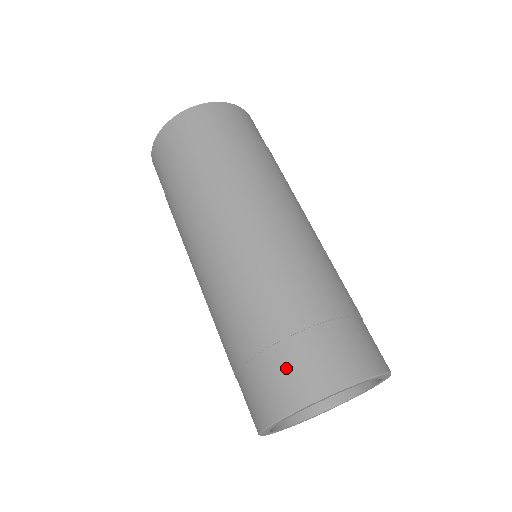
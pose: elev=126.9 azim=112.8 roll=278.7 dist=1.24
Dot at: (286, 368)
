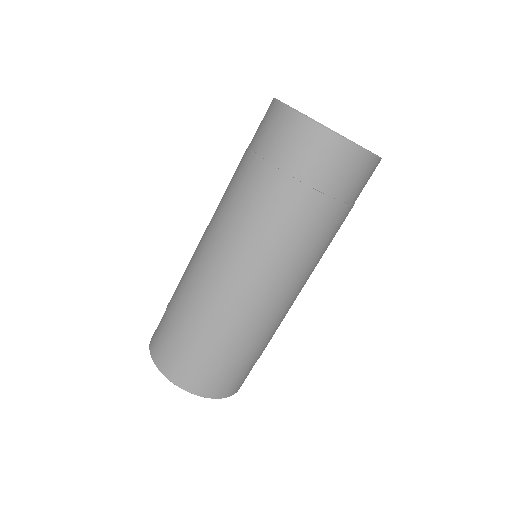
Dot at: (169, 348)
